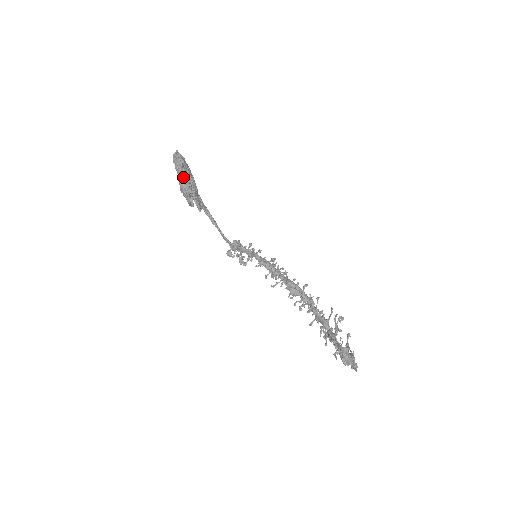
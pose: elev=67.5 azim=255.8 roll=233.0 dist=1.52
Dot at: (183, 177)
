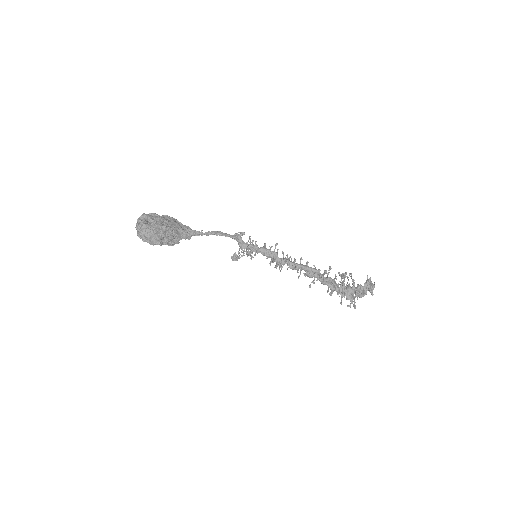
Dot at: (159, 242)
